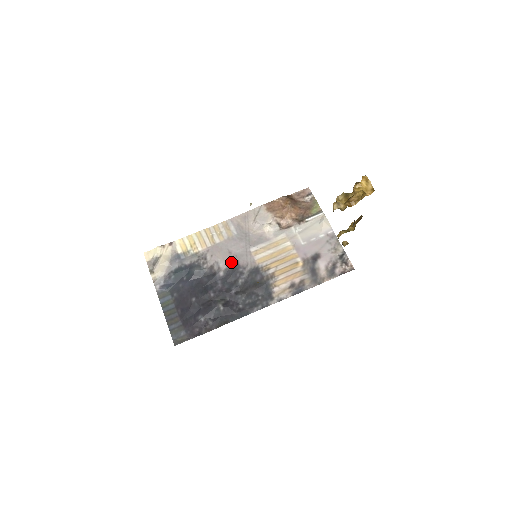
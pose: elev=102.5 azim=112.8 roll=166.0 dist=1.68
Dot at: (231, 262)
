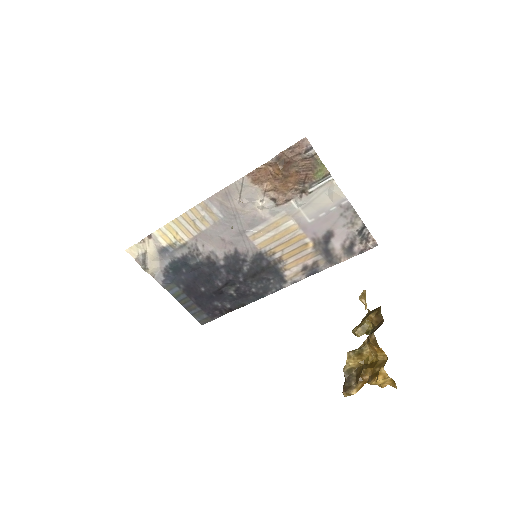
Dot at: (228, 250)
